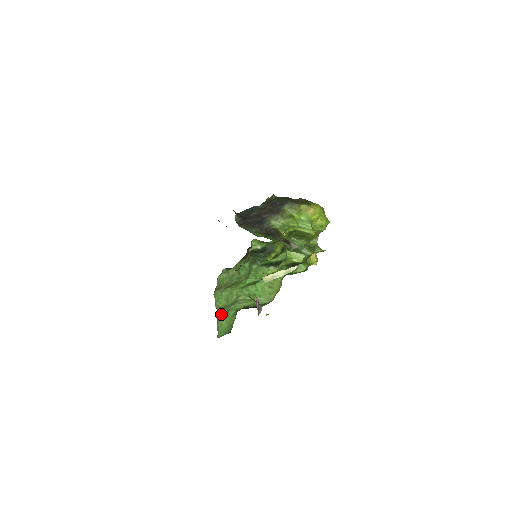
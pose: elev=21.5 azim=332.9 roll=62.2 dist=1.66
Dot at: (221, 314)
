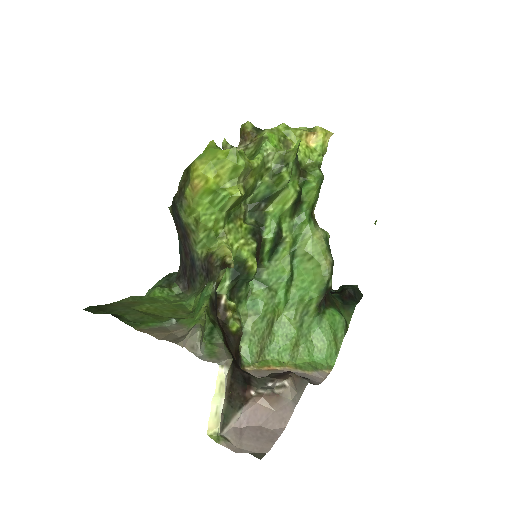
Dot at: (304, 348)
